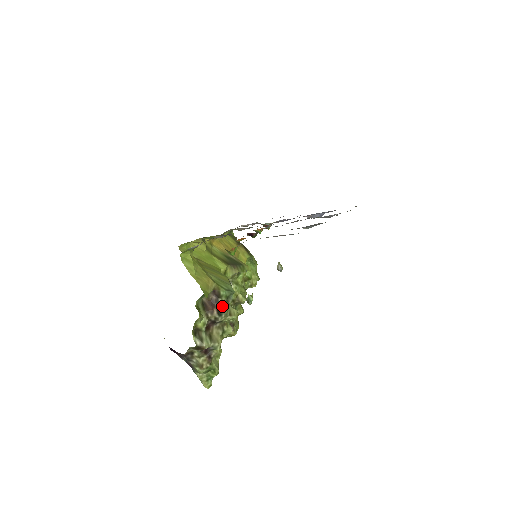
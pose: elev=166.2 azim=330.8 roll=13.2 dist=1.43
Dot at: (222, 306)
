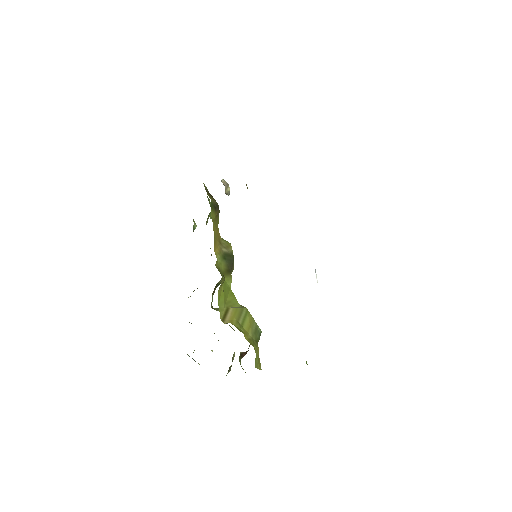
Dot at: (250, 344)
